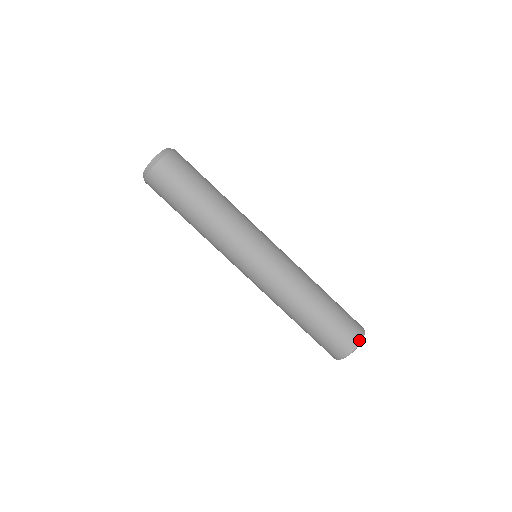
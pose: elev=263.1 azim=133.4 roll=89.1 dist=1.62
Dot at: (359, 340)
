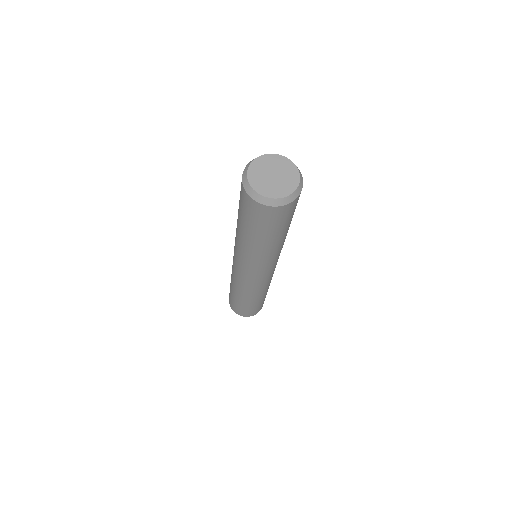
Dot at: occluded
